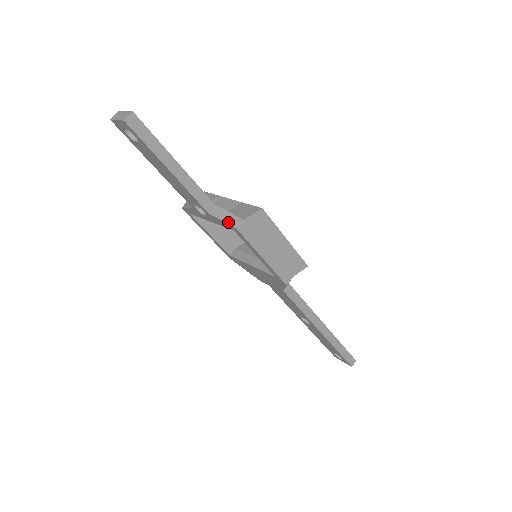
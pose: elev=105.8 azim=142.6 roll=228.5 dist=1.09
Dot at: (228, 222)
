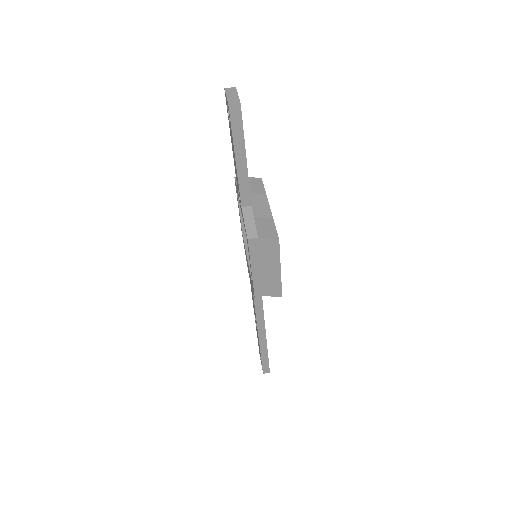
Dot at: (247, 228)
